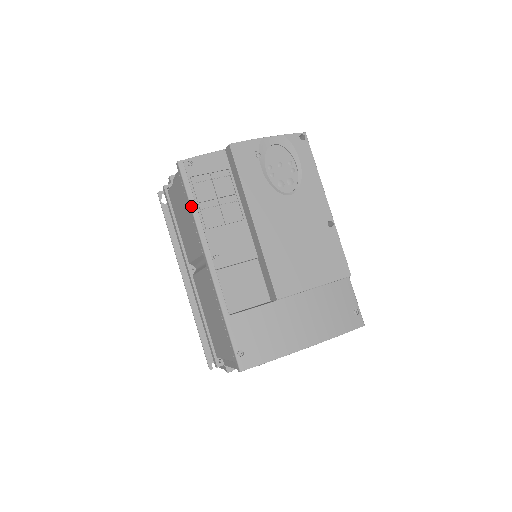
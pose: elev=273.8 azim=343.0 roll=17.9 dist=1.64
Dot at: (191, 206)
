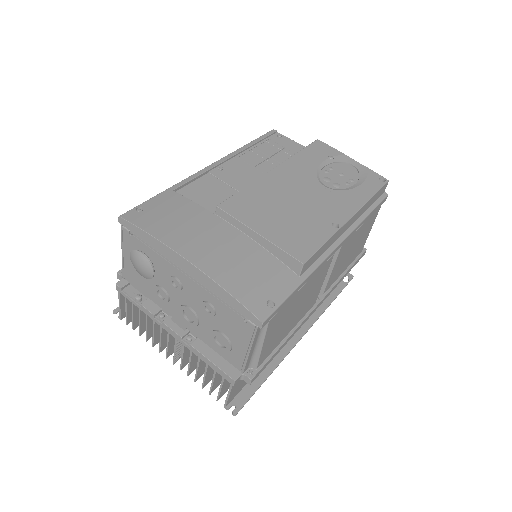
Dot at: (248, 144)
